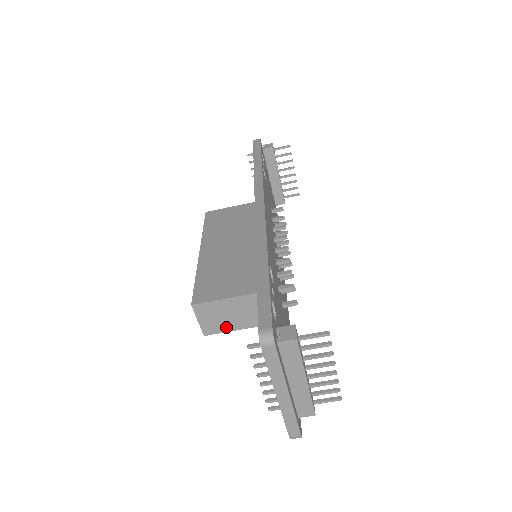
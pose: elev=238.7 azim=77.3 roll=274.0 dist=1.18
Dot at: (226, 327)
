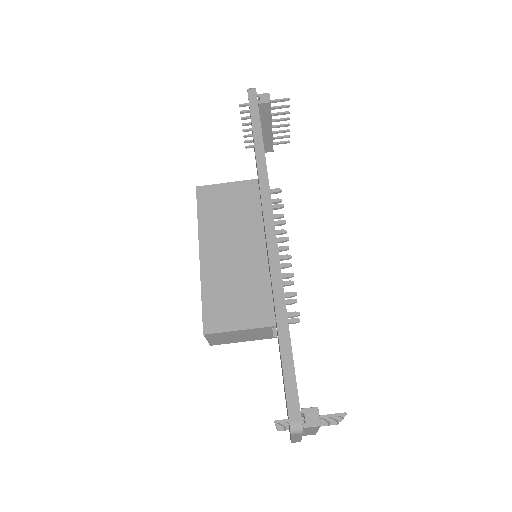
Dot at: (232, 341)
